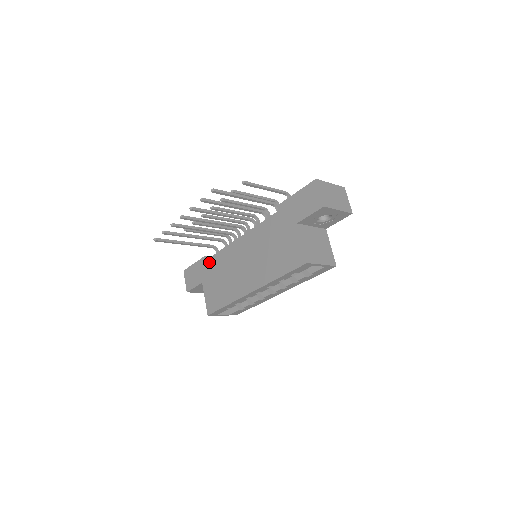
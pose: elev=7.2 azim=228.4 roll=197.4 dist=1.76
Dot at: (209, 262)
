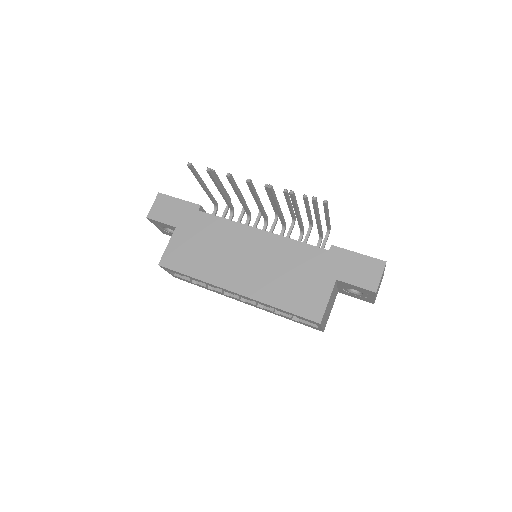
Dot at: (202, 216)
